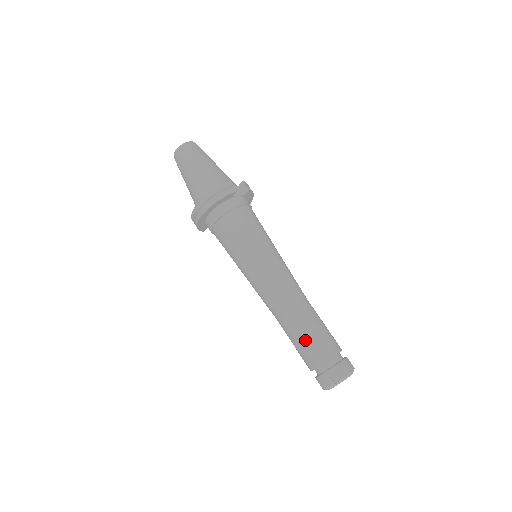
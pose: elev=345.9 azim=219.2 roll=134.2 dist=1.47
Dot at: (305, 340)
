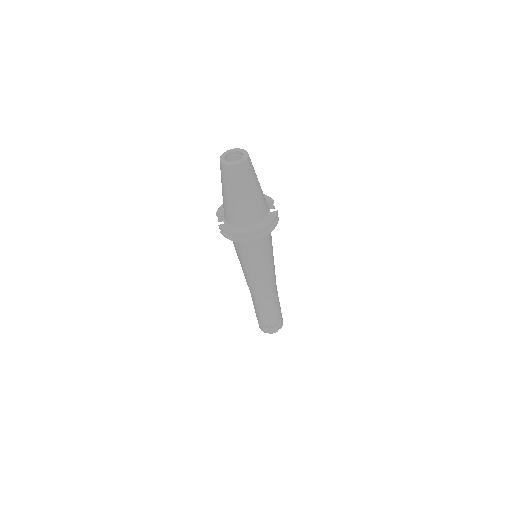
Dot at: (274, 313)
